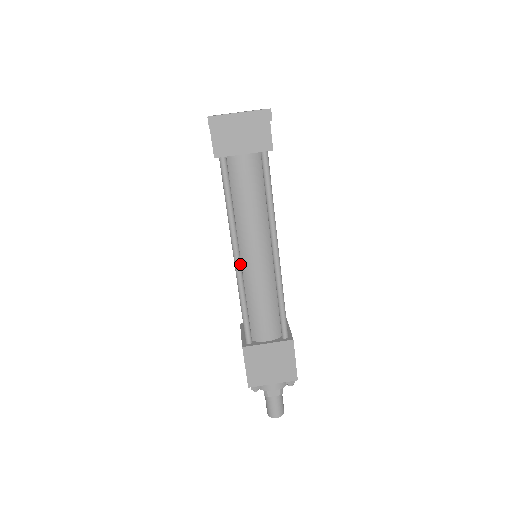
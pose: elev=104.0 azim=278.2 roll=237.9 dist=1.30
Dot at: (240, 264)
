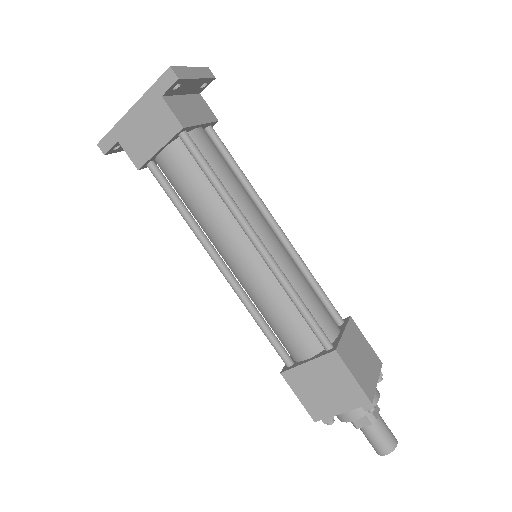
Dot at: (267, 250)
